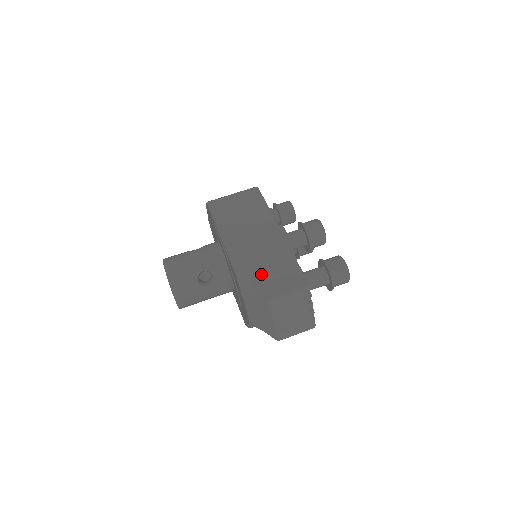
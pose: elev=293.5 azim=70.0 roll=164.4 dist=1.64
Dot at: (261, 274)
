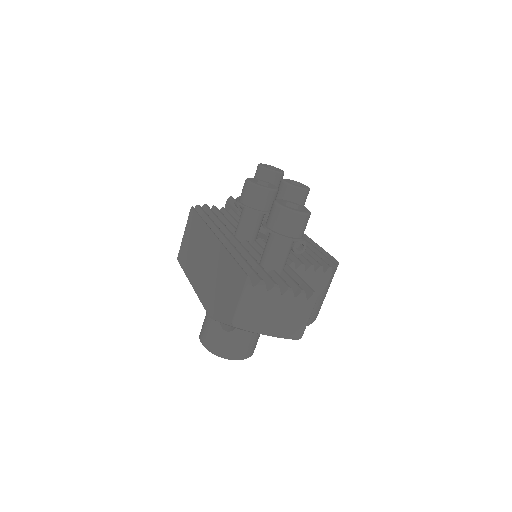
Dot at: (219, 301)
